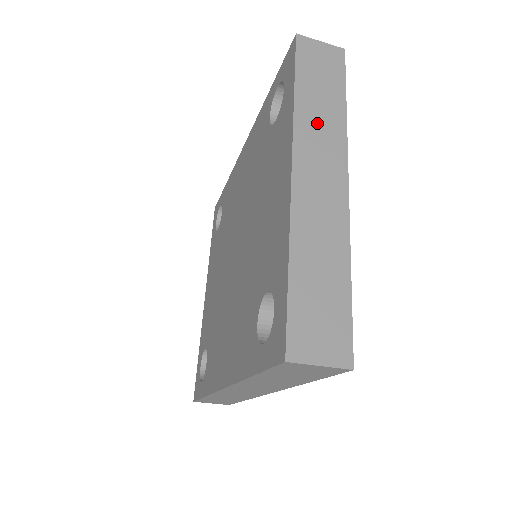
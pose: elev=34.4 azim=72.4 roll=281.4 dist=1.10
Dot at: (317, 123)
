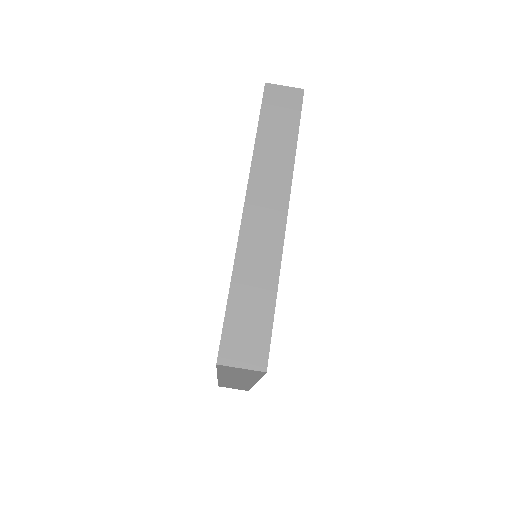
Dot at: occluded
